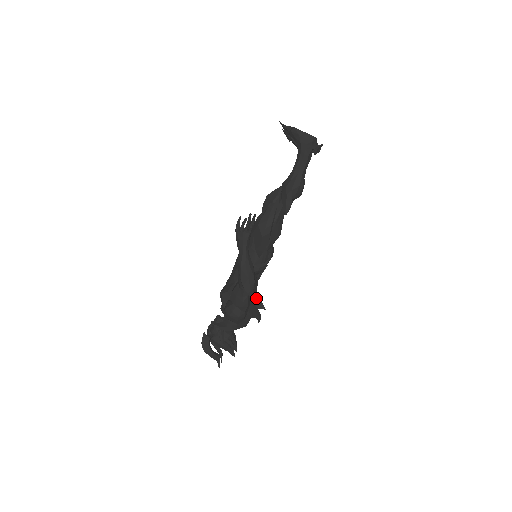
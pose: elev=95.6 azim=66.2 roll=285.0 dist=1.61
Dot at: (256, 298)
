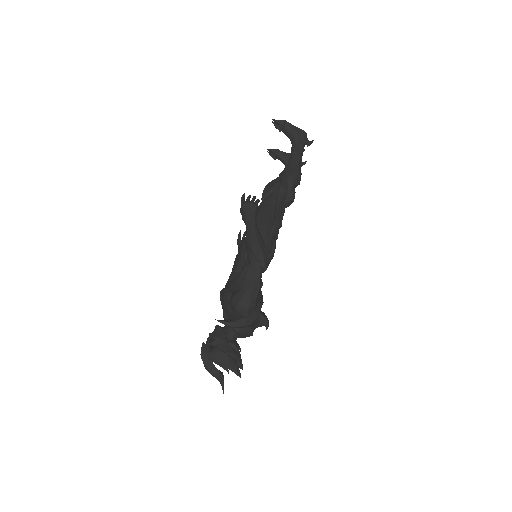
Dot at: occluded
